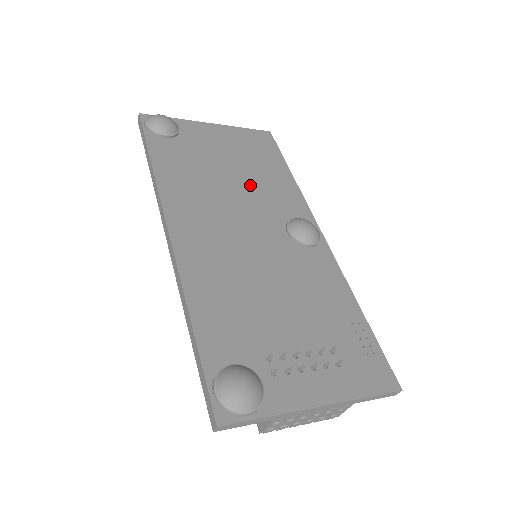
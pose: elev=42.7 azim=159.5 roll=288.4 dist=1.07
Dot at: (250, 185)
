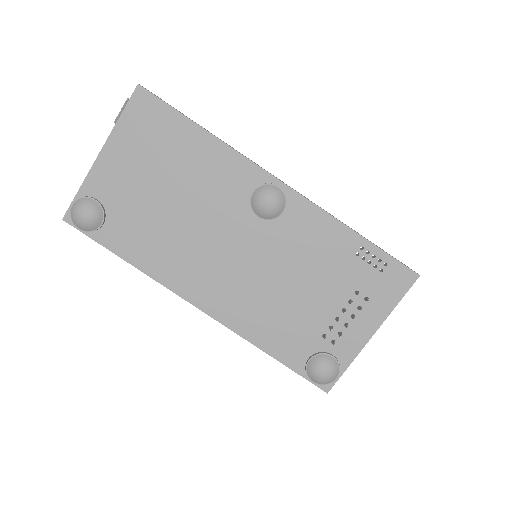
Dot at: (194, 196)
